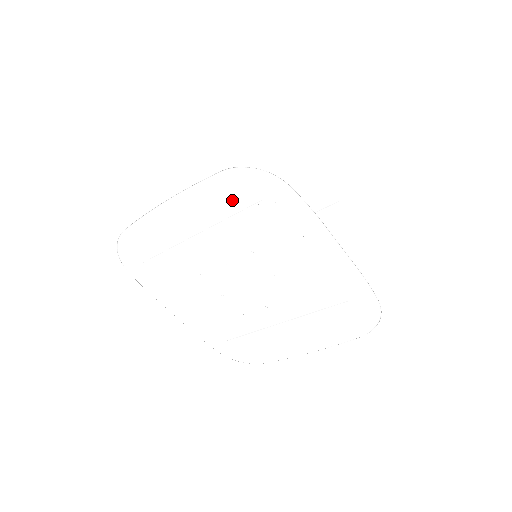
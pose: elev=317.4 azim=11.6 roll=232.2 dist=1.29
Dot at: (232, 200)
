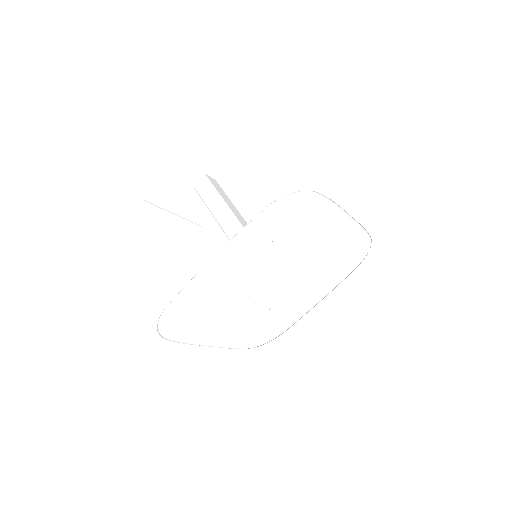
Dot at: (269, 228)
